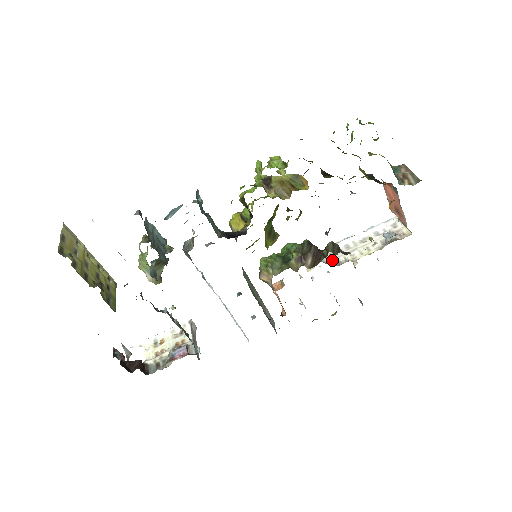
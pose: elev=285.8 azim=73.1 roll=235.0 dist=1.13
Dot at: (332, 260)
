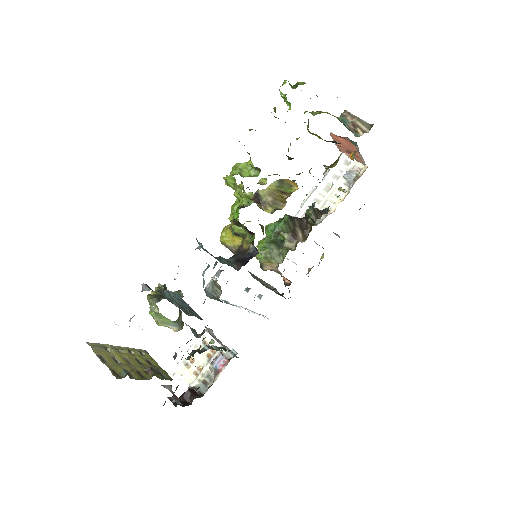
Dot at: occluded
